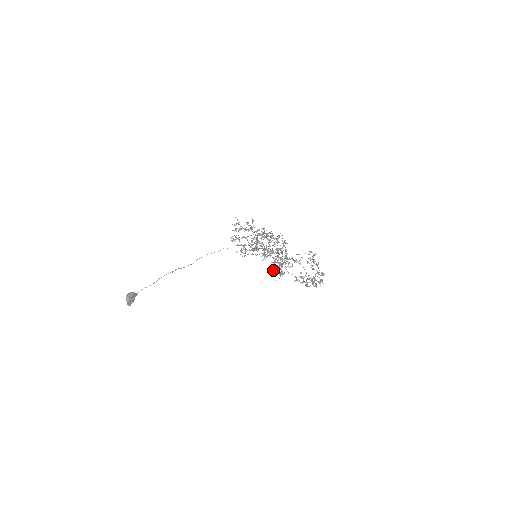
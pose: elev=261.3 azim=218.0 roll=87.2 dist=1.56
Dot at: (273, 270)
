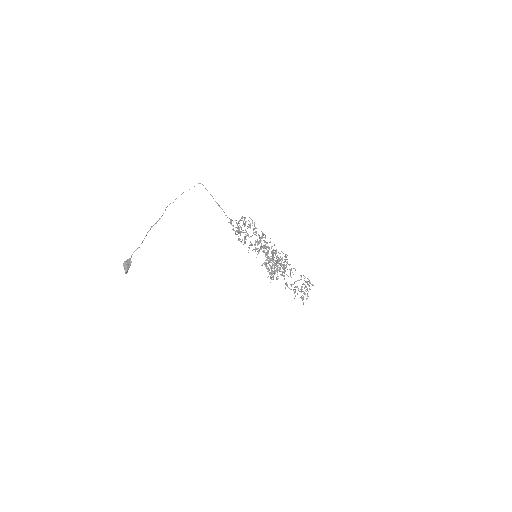
Dot at: (269, 272)
